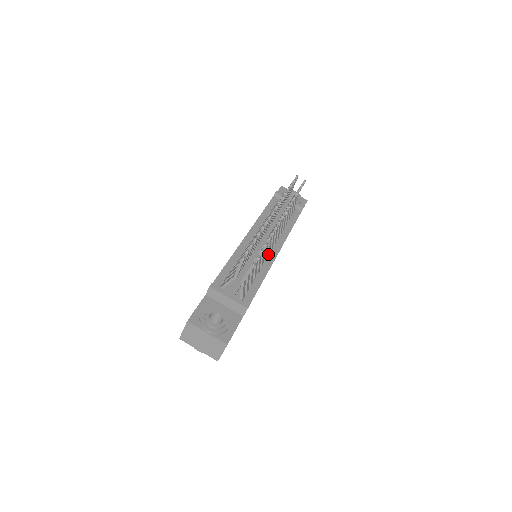
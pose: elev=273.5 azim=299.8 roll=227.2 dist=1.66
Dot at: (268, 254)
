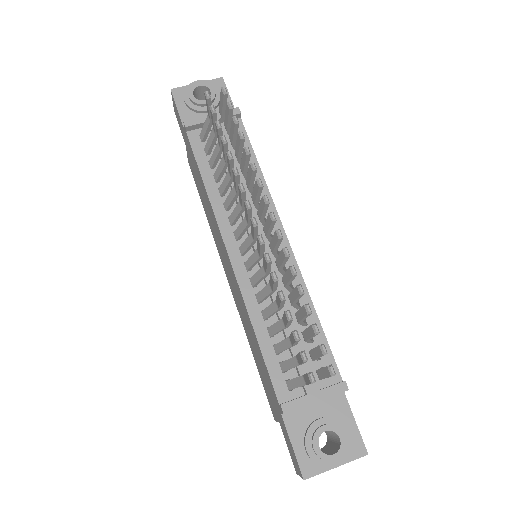
Dot at: occluded
